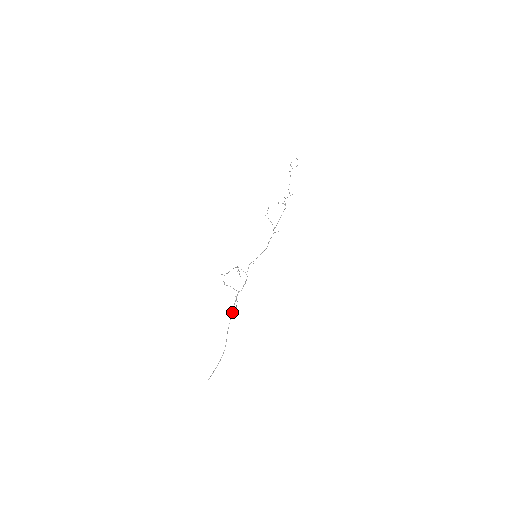
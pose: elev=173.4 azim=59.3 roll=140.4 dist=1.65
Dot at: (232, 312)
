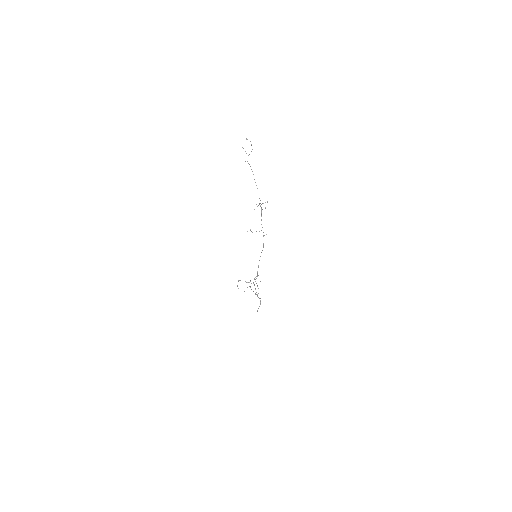
Dot at: occluded
